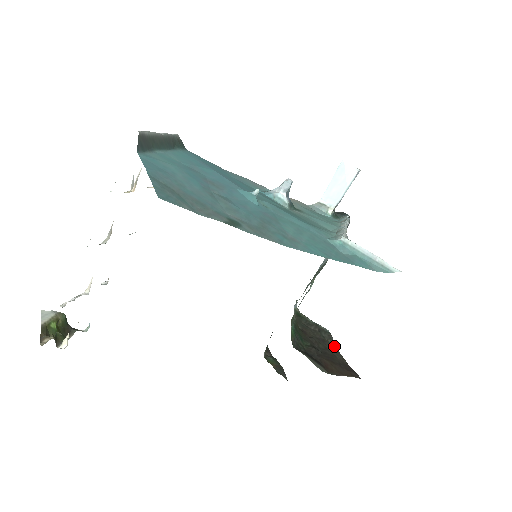
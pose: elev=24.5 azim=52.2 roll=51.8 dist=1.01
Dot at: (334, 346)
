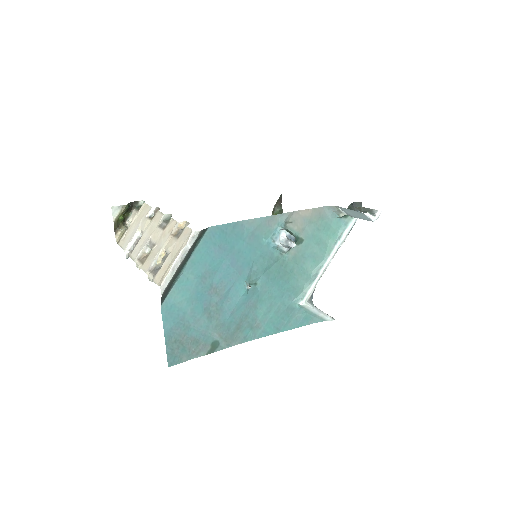
Dot at: occluded
